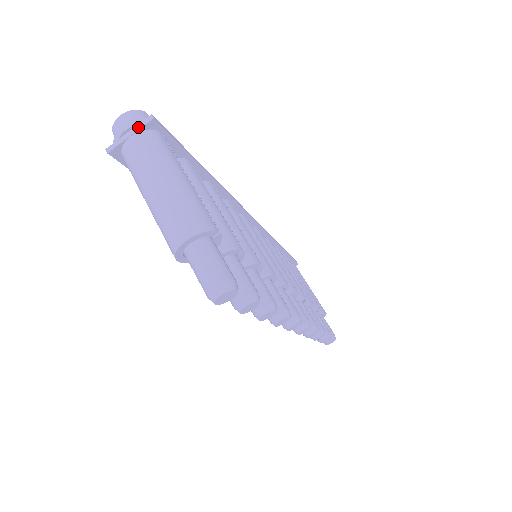
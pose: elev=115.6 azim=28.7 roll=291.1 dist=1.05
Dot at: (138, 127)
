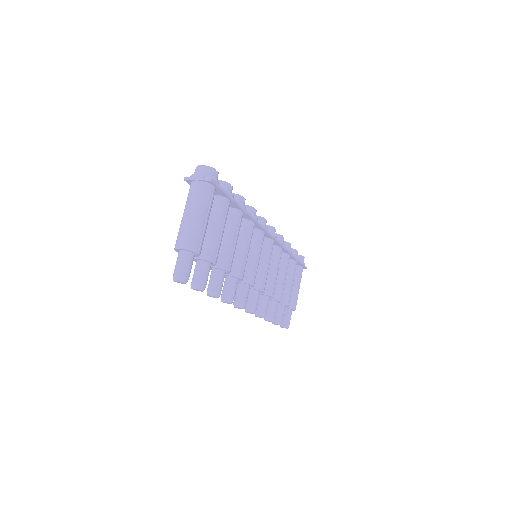
Dot at: (203, 179)
